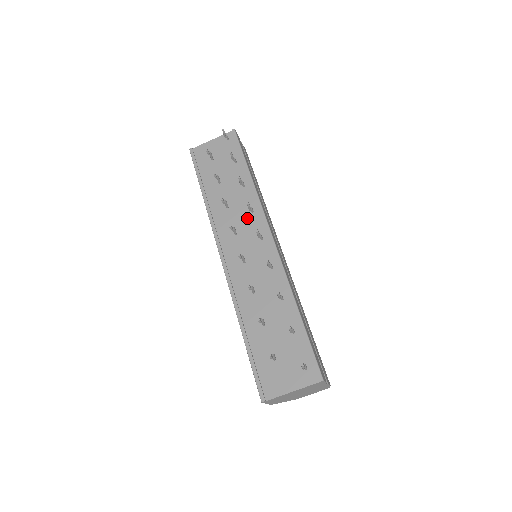
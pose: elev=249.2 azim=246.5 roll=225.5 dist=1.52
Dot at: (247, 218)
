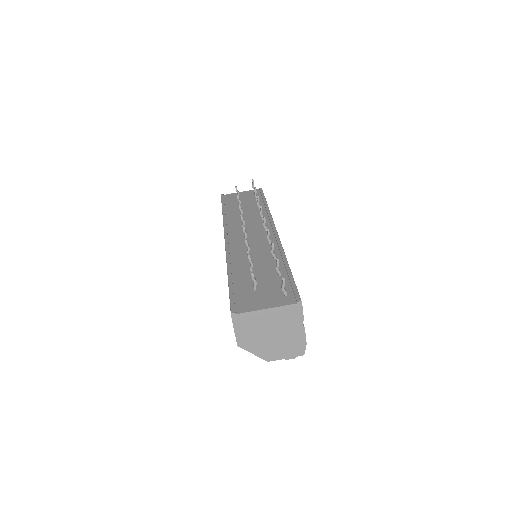
Dot at: (257, 222)
